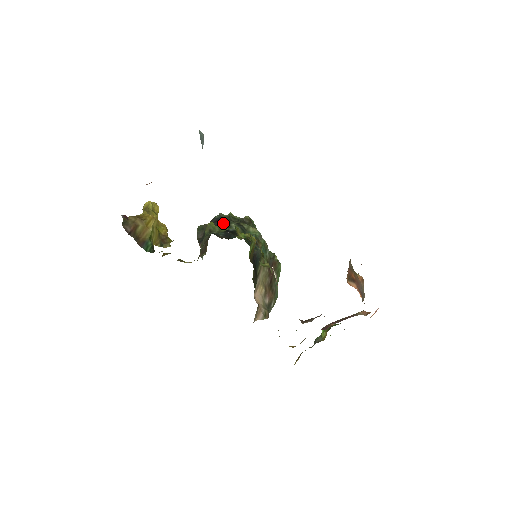
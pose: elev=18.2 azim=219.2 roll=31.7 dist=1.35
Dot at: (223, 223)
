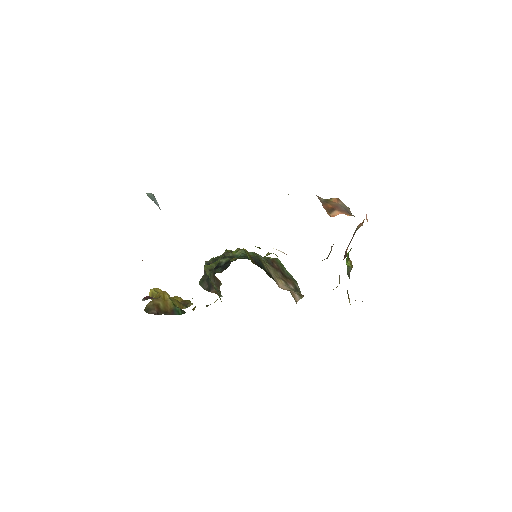
Dot at: occluded
